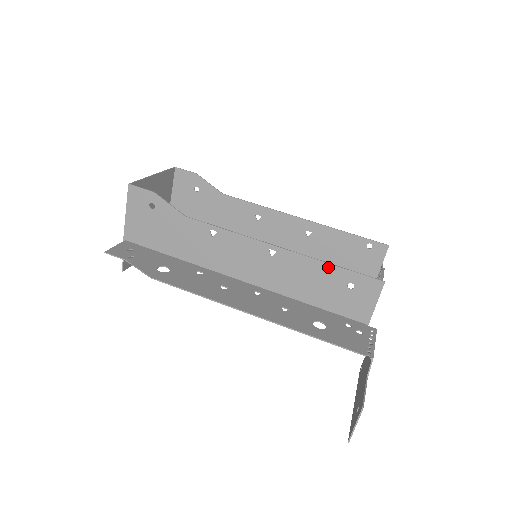
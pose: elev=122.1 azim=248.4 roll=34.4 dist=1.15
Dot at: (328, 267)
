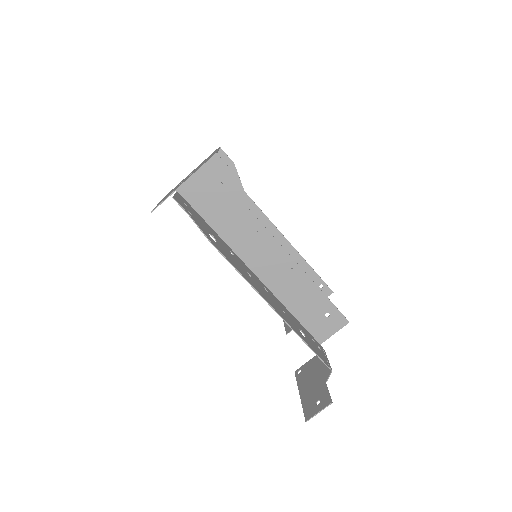
Dot at: (322, 296)
